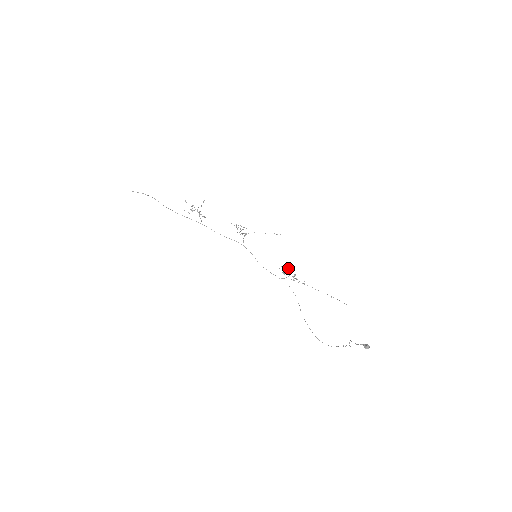
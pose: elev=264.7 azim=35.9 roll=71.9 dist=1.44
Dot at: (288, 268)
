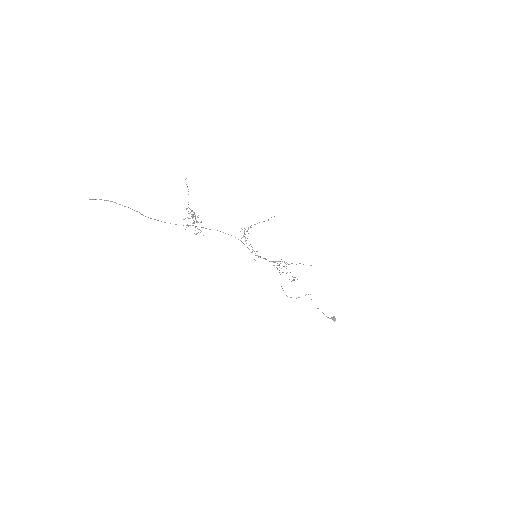
Dot at: occluded
